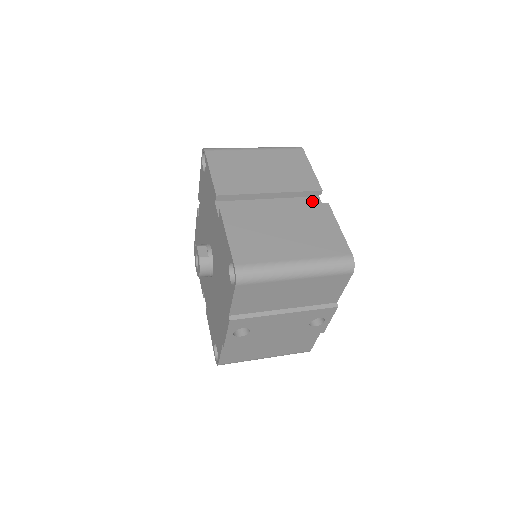
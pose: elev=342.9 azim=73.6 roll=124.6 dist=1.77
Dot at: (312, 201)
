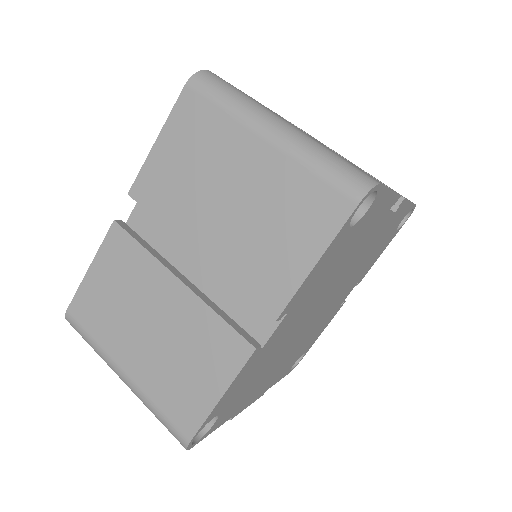
Dot at: occluded
